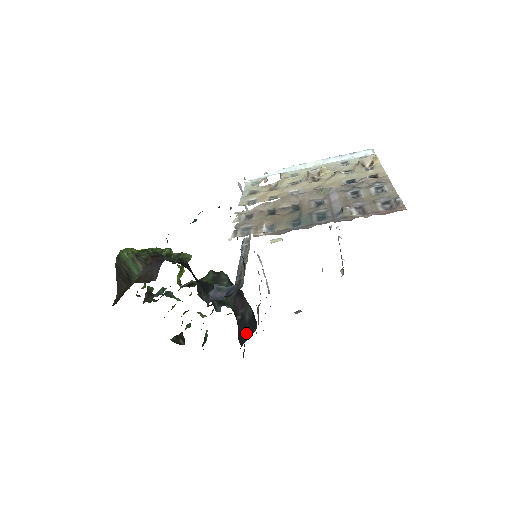
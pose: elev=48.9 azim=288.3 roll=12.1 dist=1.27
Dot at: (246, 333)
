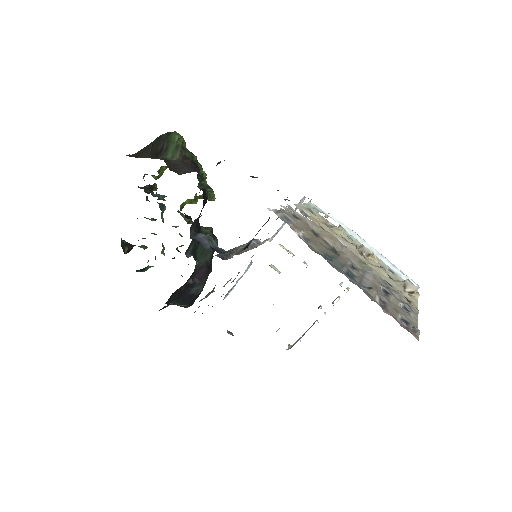
Dot at: (180, 299)
